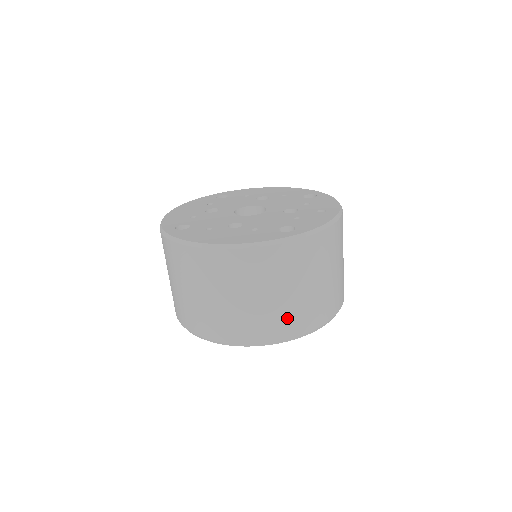
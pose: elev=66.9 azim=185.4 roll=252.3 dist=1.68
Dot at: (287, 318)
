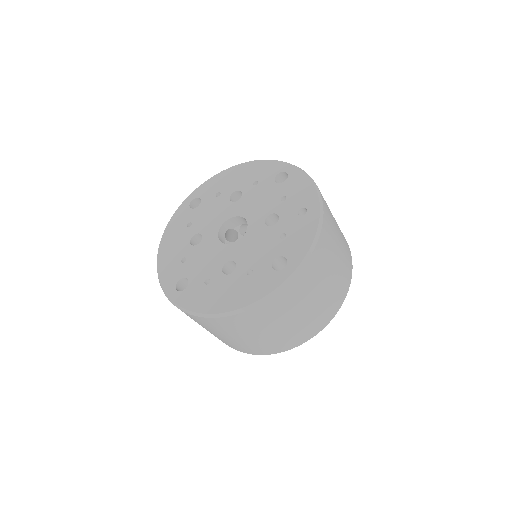
Dot at: (311, 324)
